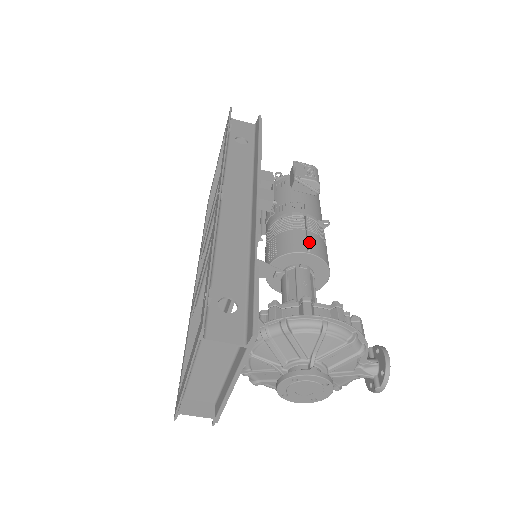
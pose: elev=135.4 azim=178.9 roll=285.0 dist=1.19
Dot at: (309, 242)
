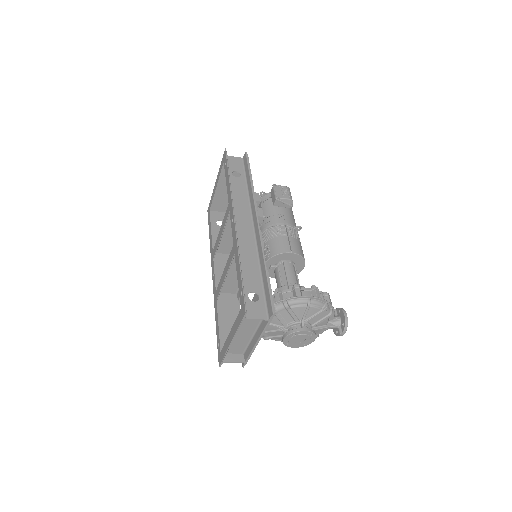
Dot at: (291, 245)
